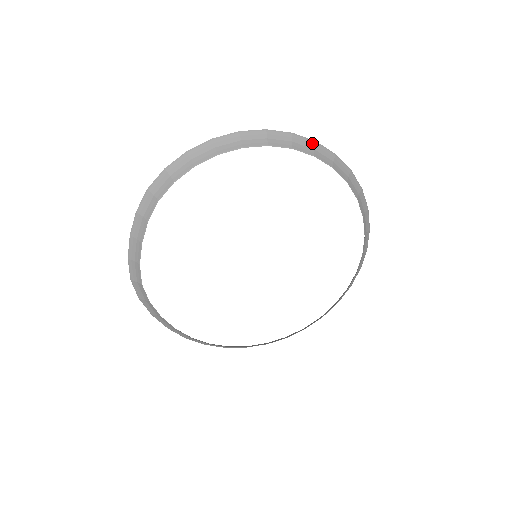
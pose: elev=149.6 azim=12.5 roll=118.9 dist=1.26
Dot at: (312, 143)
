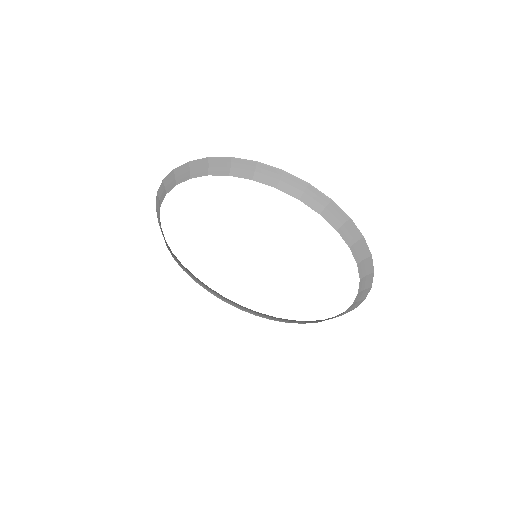
Dot at: (279, 172)
